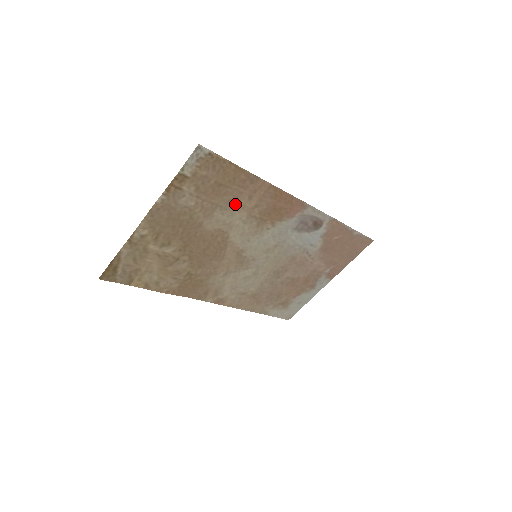
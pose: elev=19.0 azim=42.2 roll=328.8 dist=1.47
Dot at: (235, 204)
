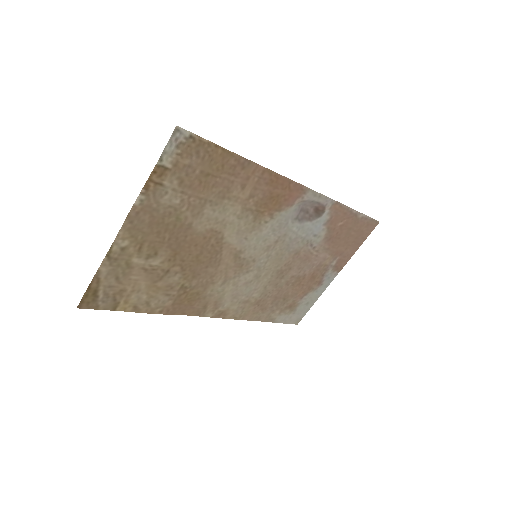
Dot at: (227, 197)
